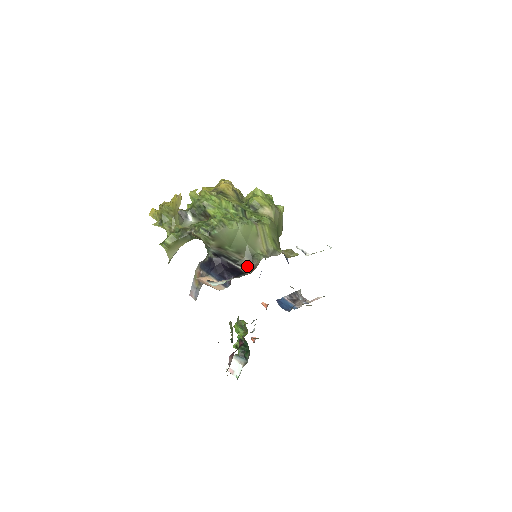
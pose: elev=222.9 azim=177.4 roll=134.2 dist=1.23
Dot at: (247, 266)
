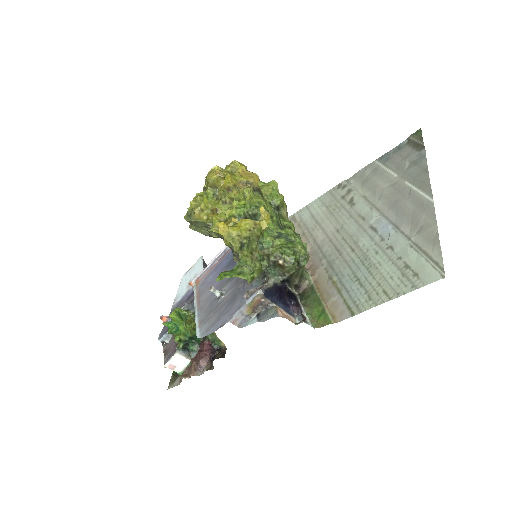
Dot at: (296, 286)
